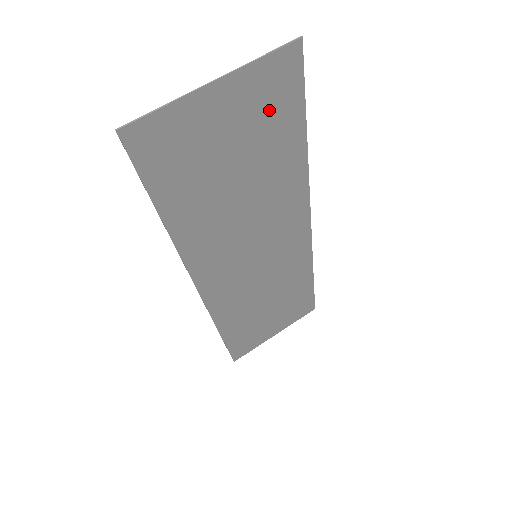
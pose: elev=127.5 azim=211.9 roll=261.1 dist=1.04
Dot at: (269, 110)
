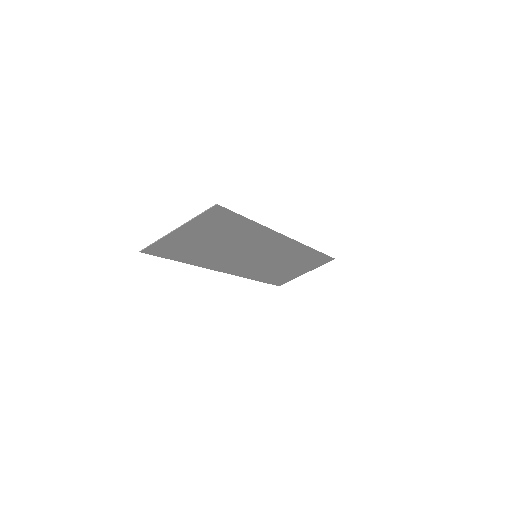
Dot at: (217, 224)
